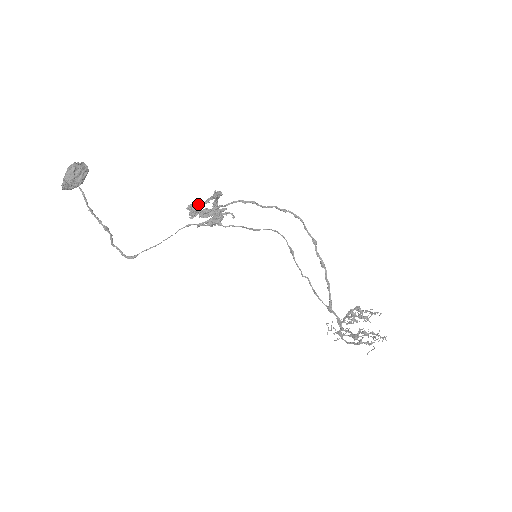
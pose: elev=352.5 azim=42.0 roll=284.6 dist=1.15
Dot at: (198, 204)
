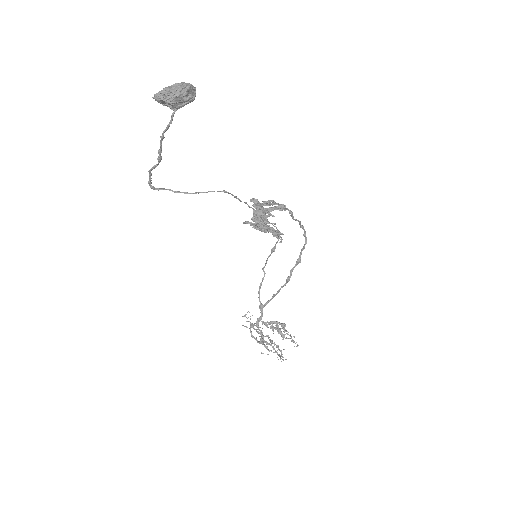
Dot at: (265, 214)
